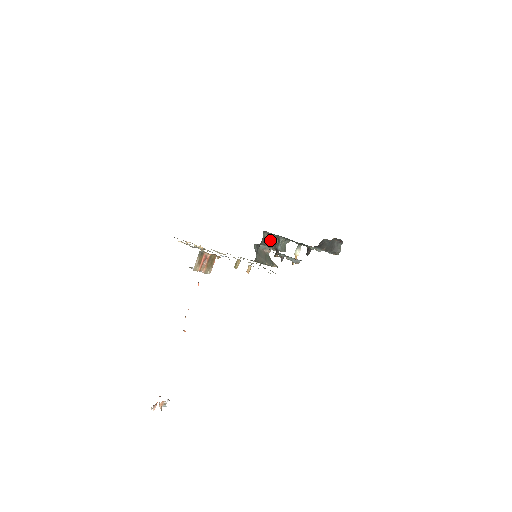
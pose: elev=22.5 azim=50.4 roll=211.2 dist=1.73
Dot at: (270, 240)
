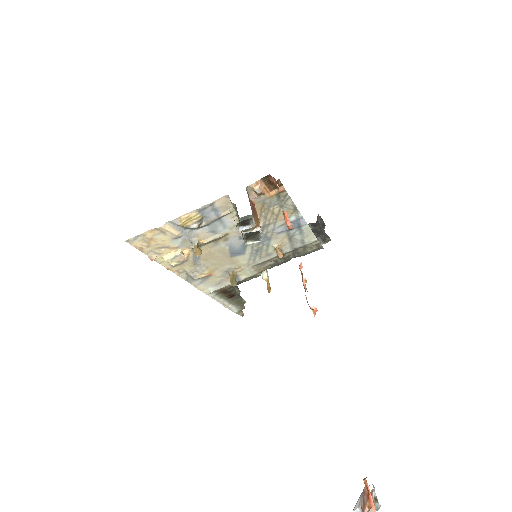
Dot at: occluded
